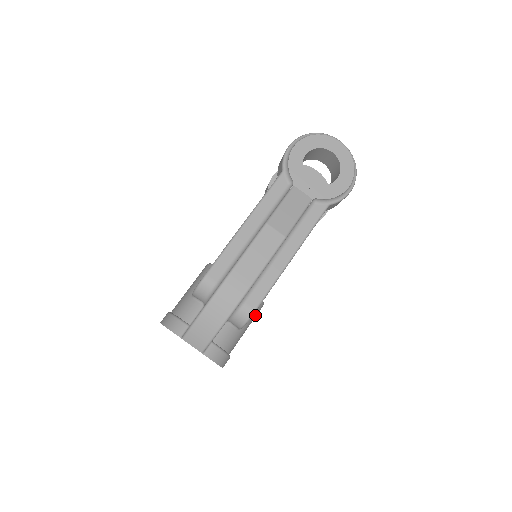
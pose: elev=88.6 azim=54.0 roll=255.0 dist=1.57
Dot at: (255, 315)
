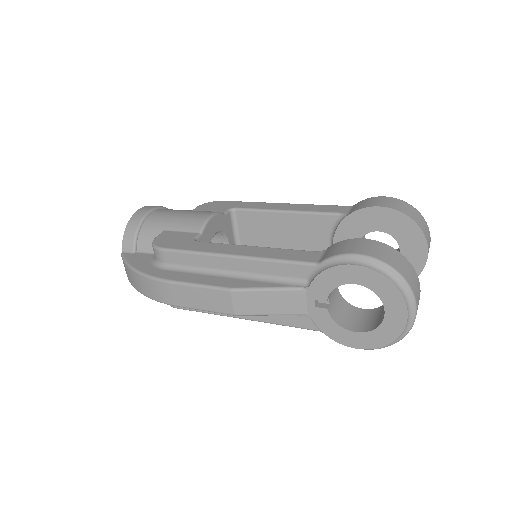
Dot at: occluded
